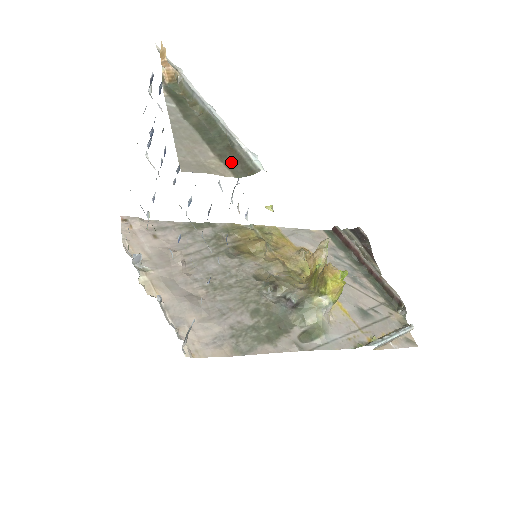
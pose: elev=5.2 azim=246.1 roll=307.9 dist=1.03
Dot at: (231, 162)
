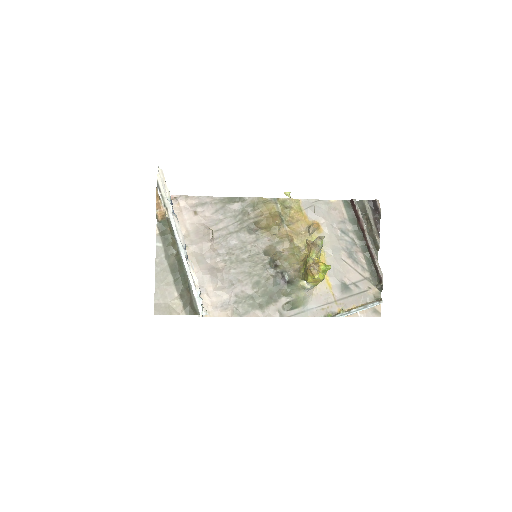
Dot at: (186, 302)
